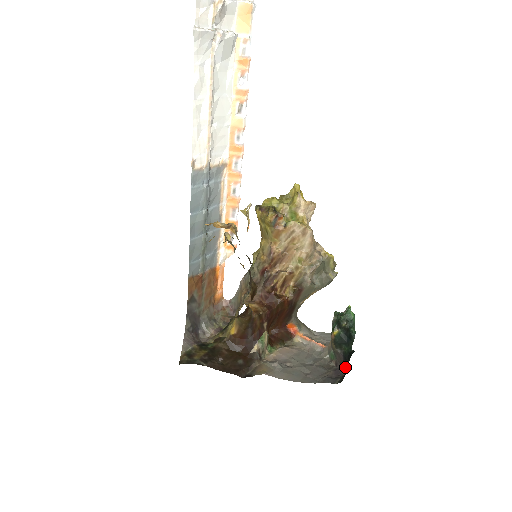
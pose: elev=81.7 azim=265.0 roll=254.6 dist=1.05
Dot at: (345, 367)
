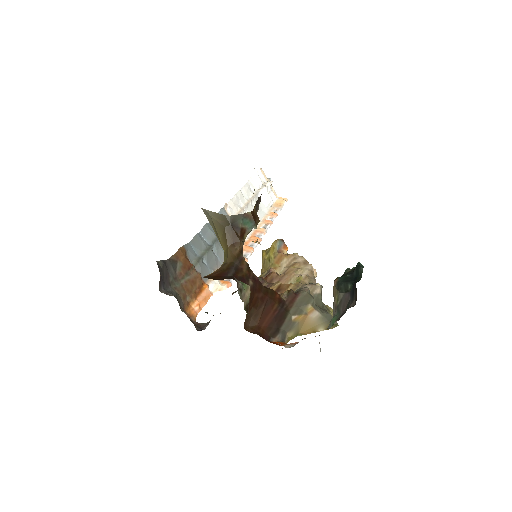
Dot at: (353, 301)
